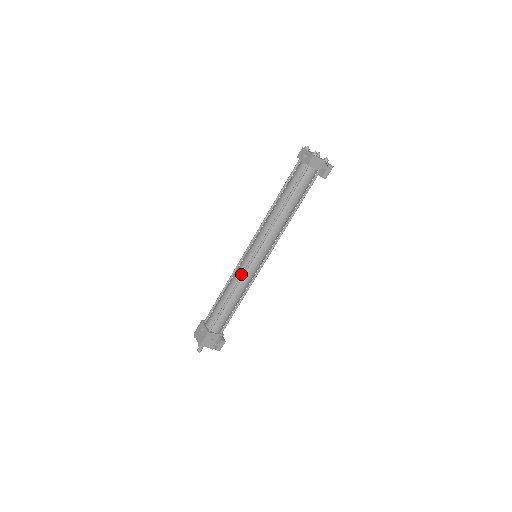
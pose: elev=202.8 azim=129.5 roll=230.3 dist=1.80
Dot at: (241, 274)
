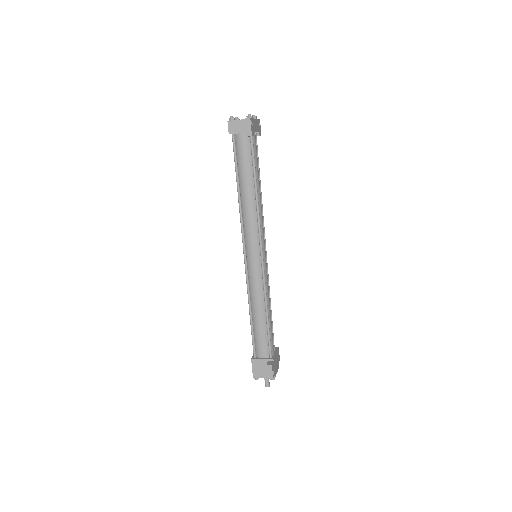
Dot at: (248, 281)
